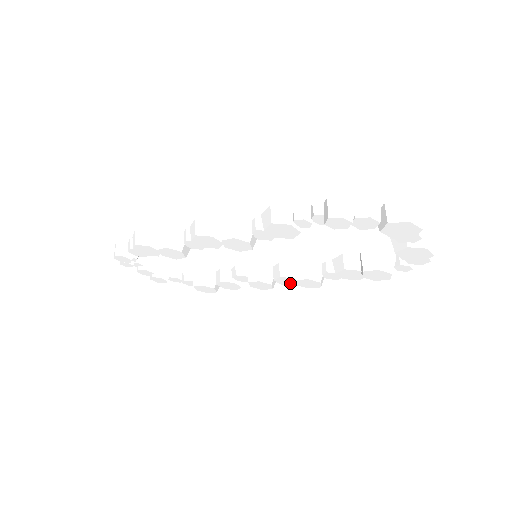
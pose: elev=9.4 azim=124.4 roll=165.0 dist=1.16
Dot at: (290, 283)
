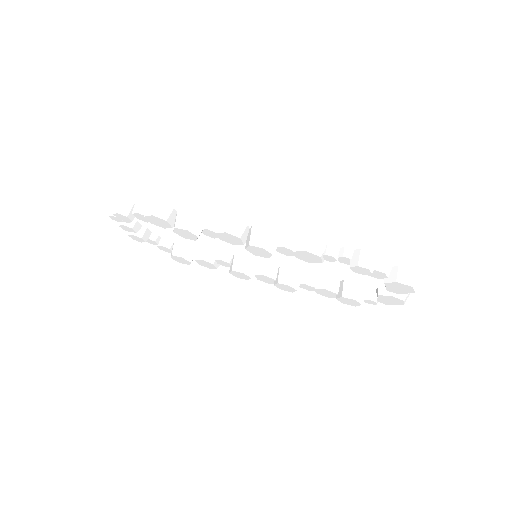
Dot at: (266, 281)
